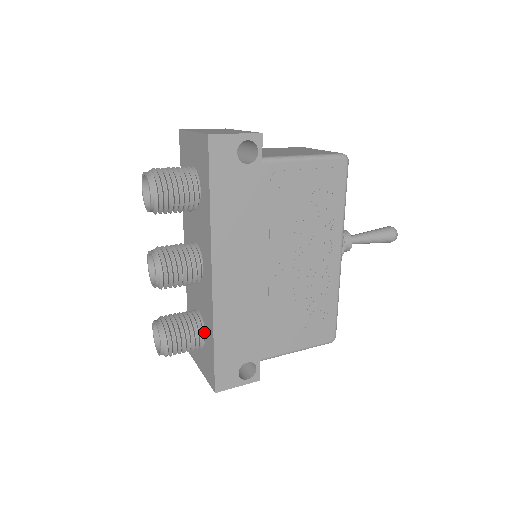
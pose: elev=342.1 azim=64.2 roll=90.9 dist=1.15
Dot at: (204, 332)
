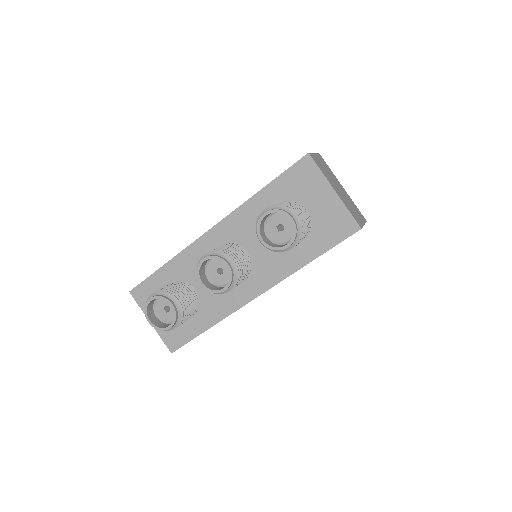
Dot at: occluded
